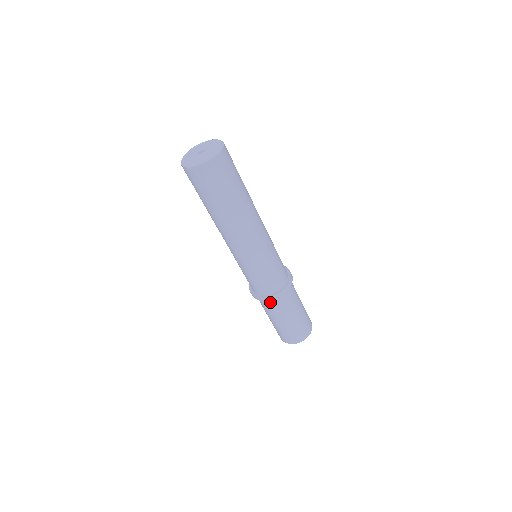
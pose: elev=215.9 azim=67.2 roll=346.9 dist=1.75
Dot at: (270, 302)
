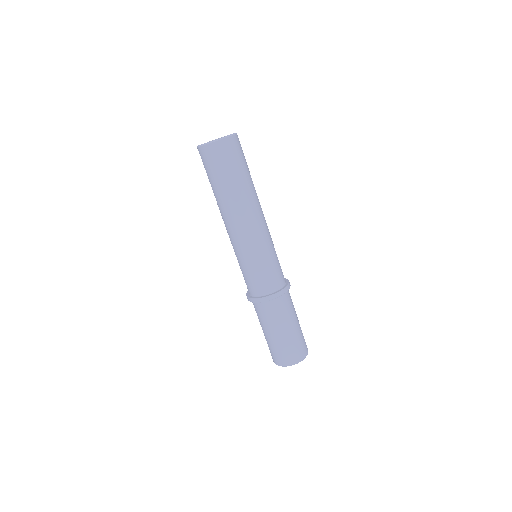
Dot at: (269, 305)
